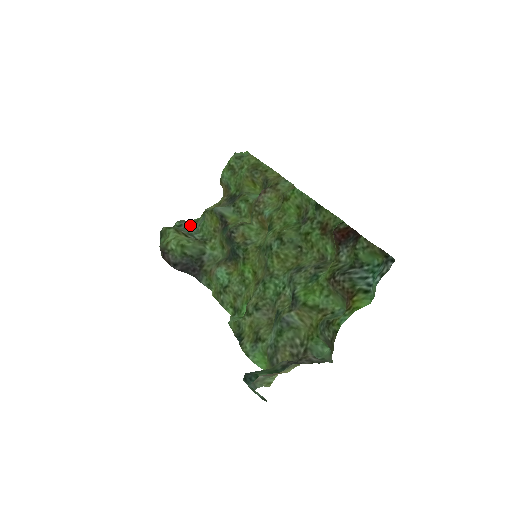
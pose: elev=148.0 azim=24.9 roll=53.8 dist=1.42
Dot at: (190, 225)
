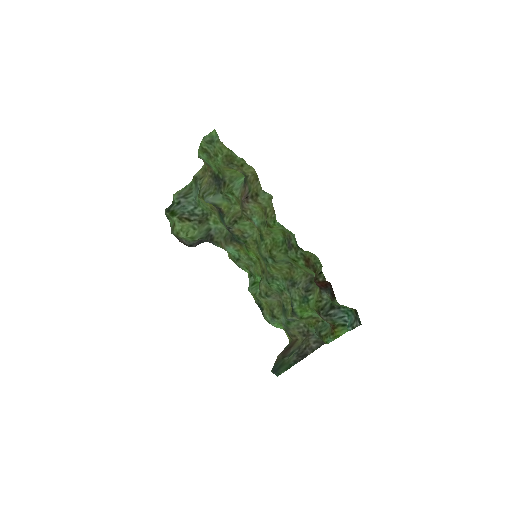
Dot at: (187, 199)
